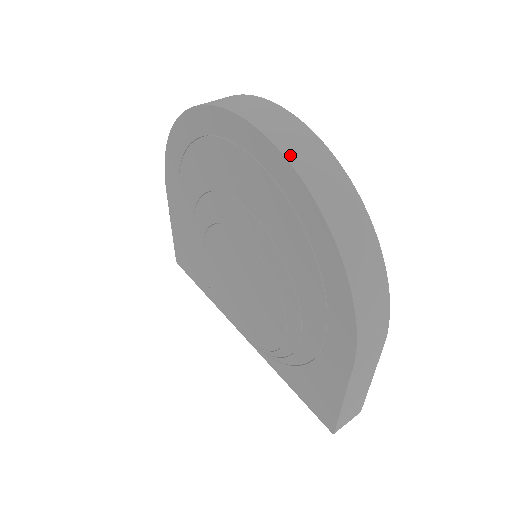
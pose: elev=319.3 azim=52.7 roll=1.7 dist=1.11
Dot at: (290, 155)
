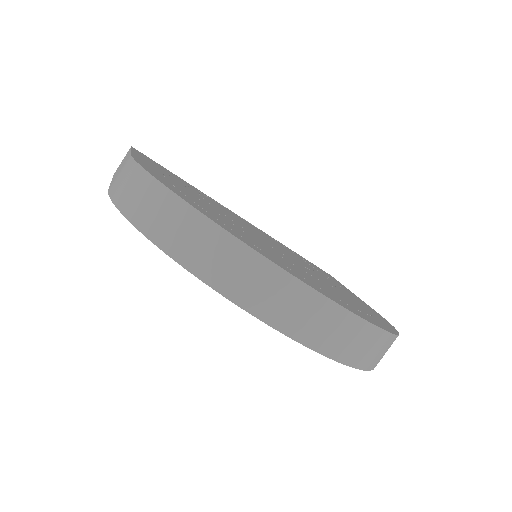
Dot at: (351, 361)
